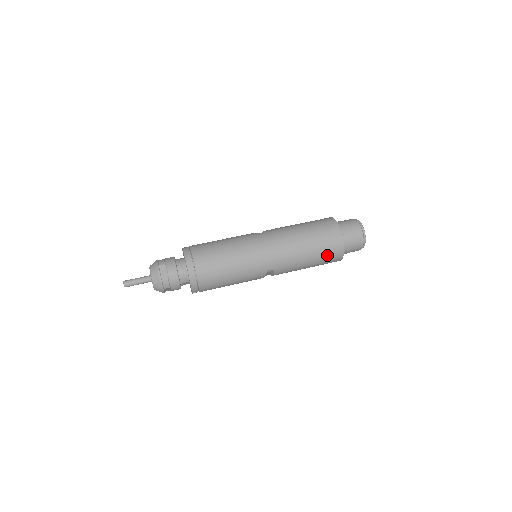
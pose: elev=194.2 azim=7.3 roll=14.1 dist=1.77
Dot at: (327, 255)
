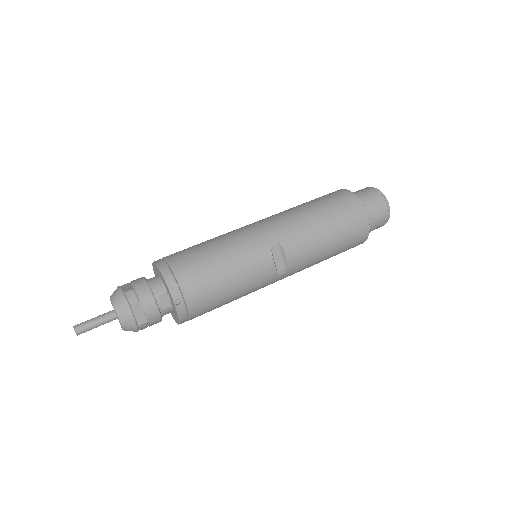
Dot at: (341, 210)
